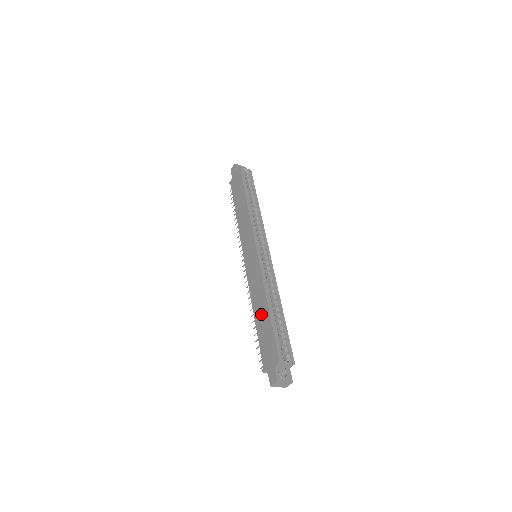
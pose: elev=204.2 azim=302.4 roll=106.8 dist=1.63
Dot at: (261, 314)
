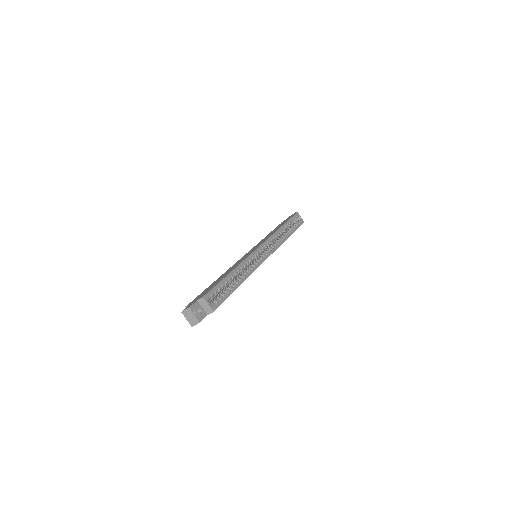
Dot at: (222, 276)
